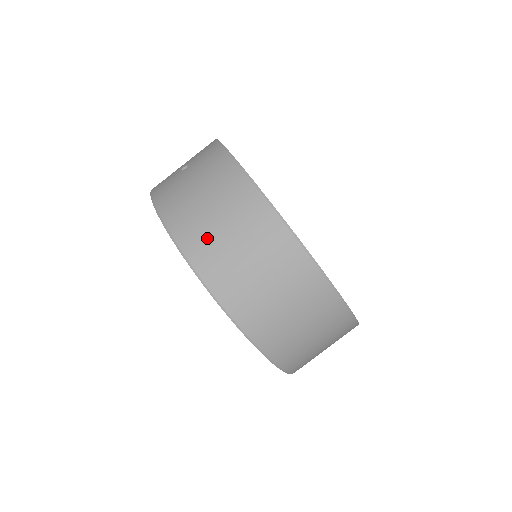
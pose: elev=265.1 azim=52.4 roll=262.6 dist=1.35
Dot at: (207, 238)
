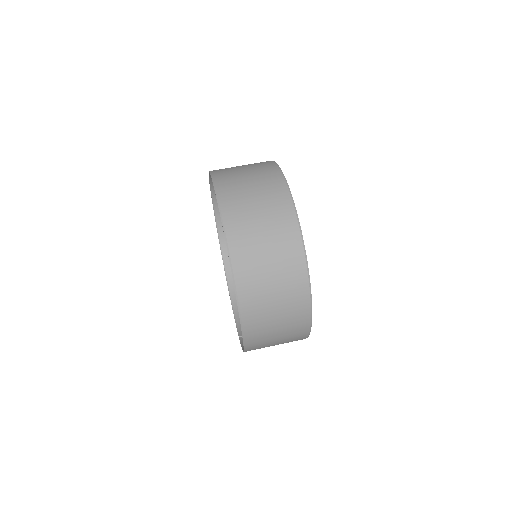
Dot at: occluded
